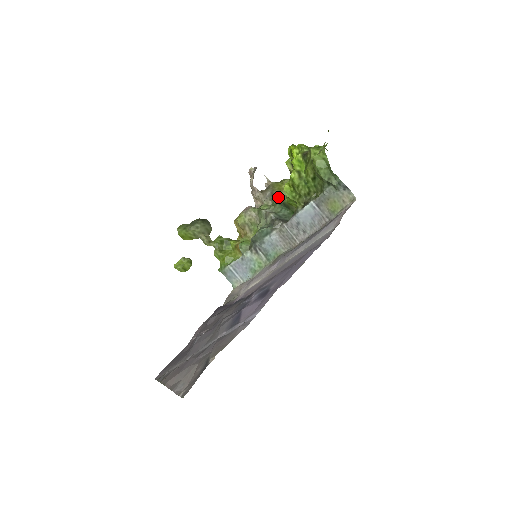
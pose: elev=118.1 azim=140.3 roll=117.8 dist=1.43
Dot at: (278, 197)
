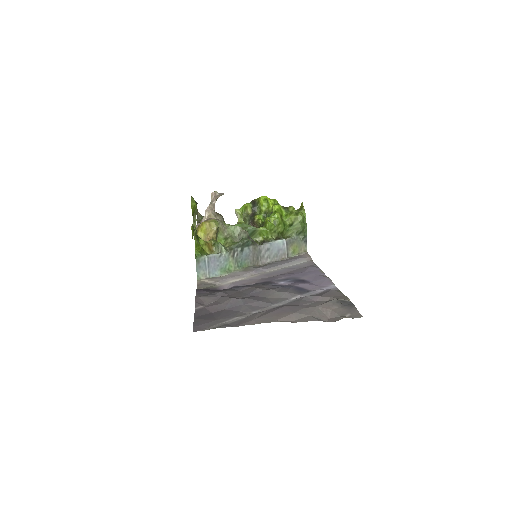
Dot at: (247, 224)
